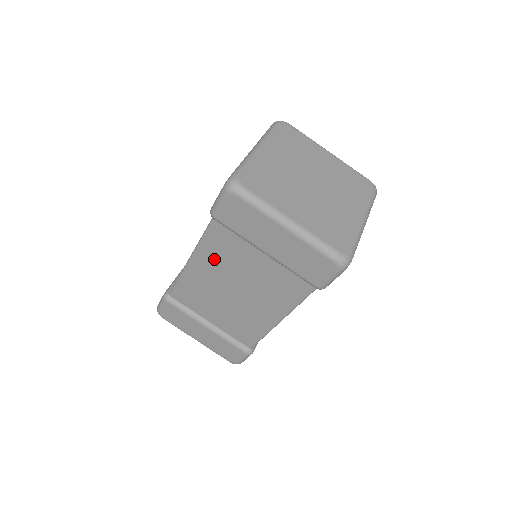
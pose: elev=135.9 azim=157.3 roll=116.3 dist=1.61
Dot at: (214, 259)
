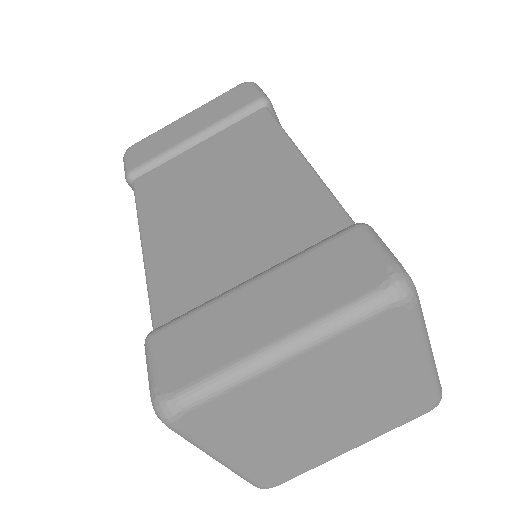
Dot at: occluded
